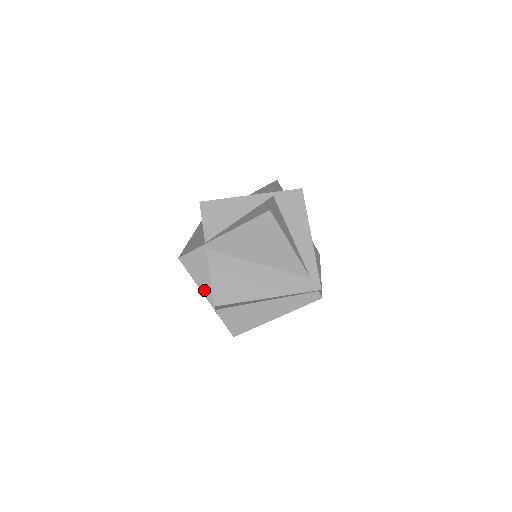
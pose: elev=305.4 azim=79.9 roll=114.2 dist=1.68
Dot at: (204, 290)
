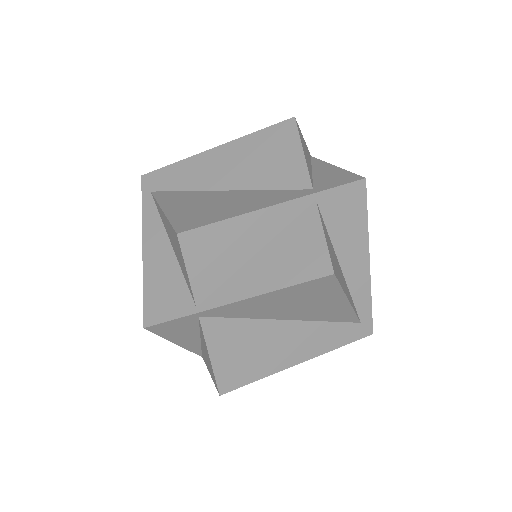
Dot at: (187, 346)
